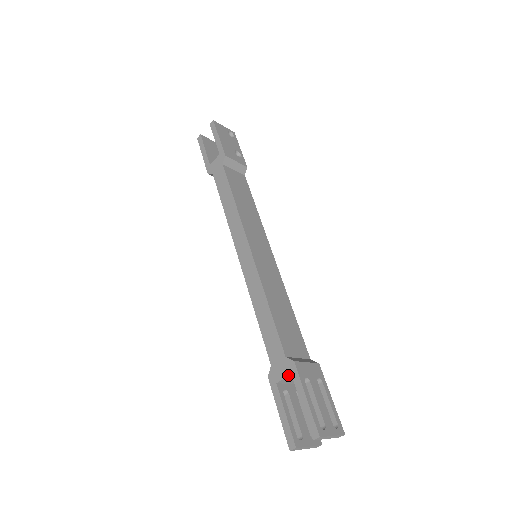
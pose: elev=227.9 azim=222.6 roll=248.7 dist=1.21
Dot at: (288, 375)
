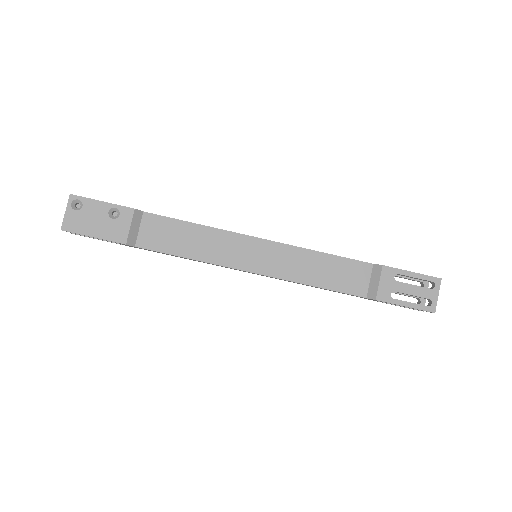
Dot at: occluded
